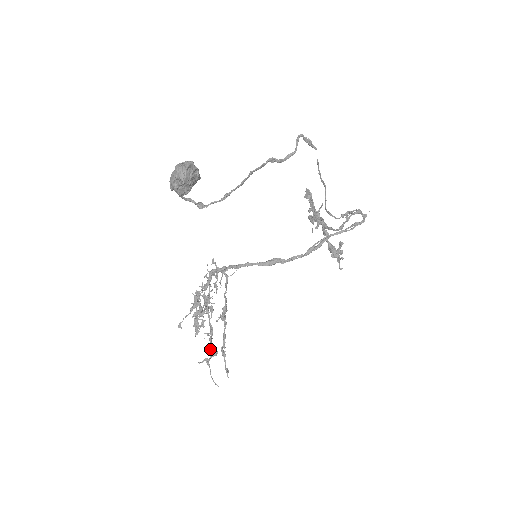
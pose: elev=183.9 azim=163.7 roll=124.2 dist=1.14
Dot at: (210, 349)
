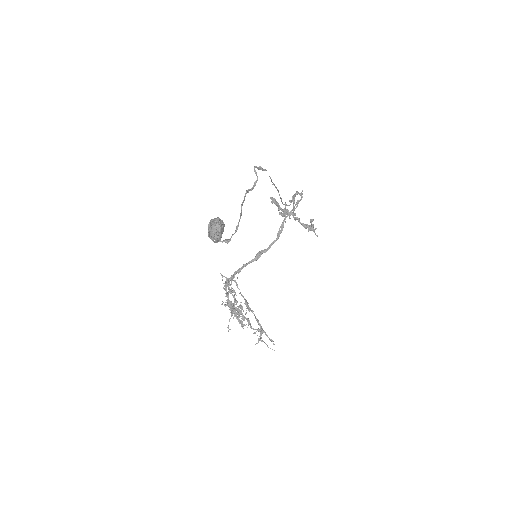
Dot at: (255, 333)
